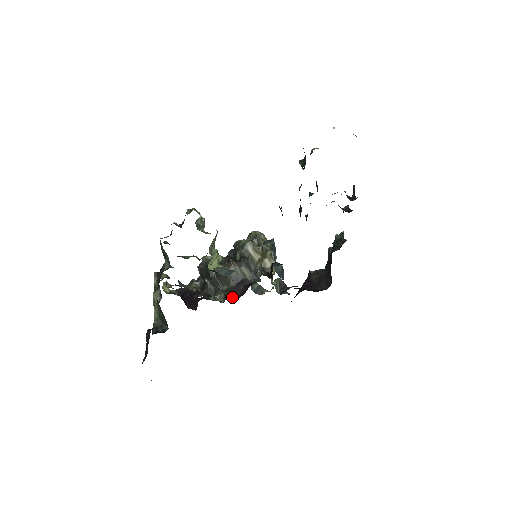
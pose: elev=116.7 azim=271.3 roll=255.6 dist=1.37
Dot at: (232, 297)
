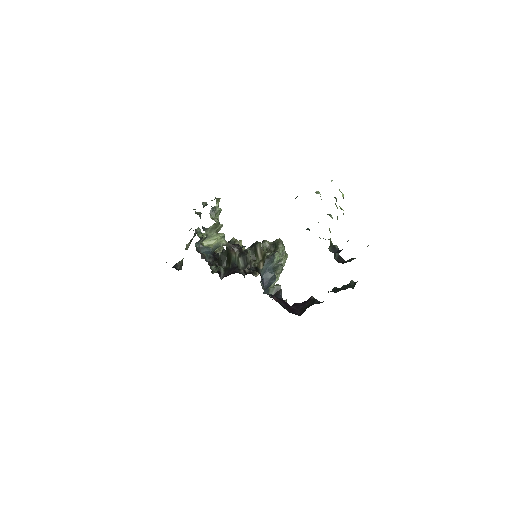
Dot at: (225, 274)
